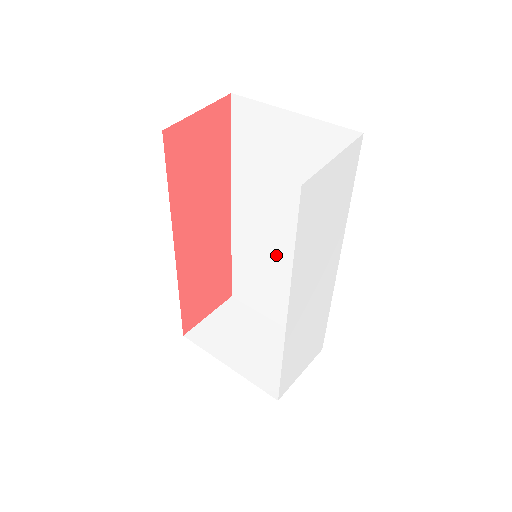
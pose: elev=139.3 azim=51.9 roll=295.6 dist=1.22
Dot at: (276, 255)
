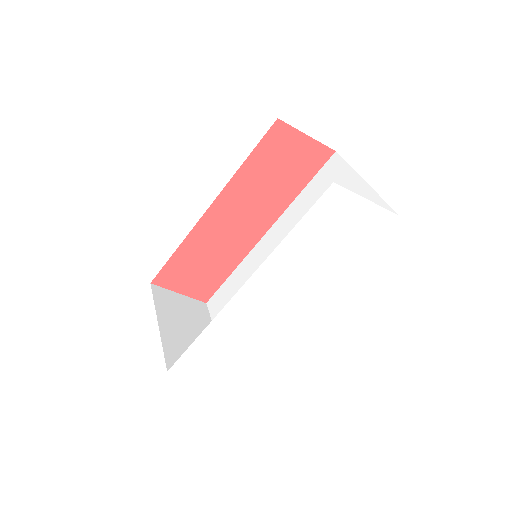
Dot at: occluded
